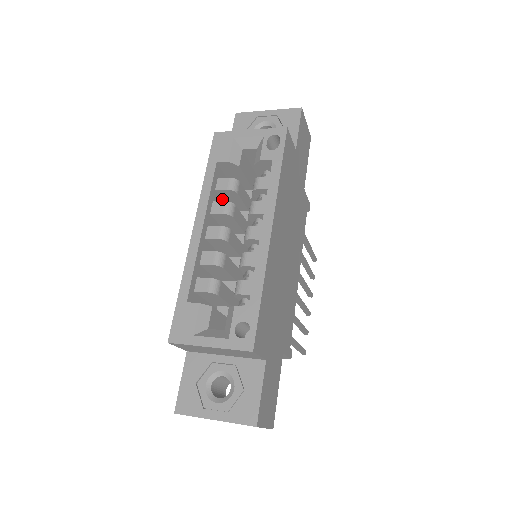
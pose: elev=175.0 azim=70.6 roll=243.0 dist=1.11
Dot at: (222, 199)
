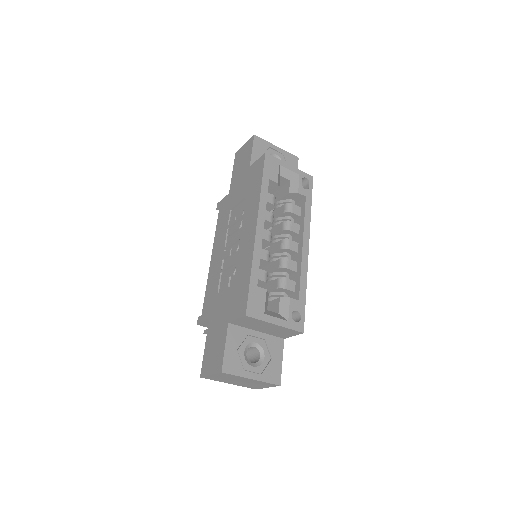
Dot at: occluded
